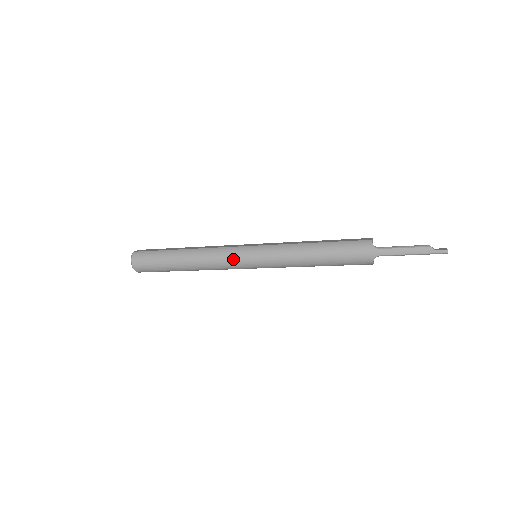
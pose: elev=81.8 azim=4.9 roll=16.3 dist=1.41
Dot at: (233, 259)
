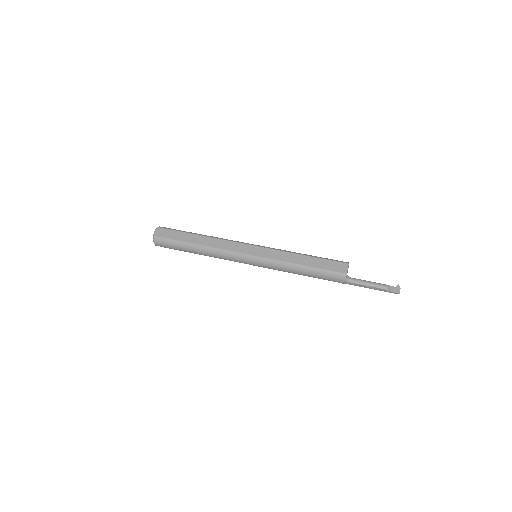
Dot at: (238, 261)
